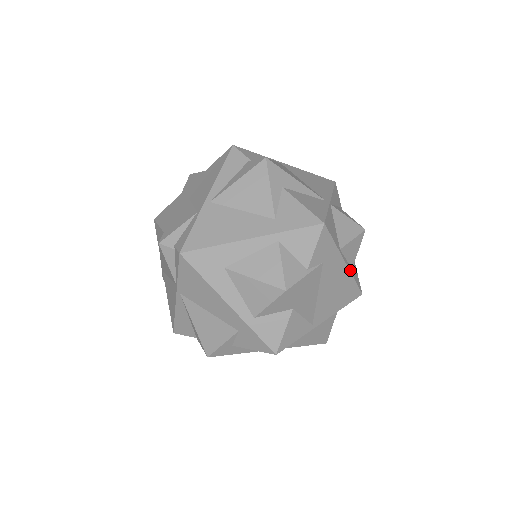
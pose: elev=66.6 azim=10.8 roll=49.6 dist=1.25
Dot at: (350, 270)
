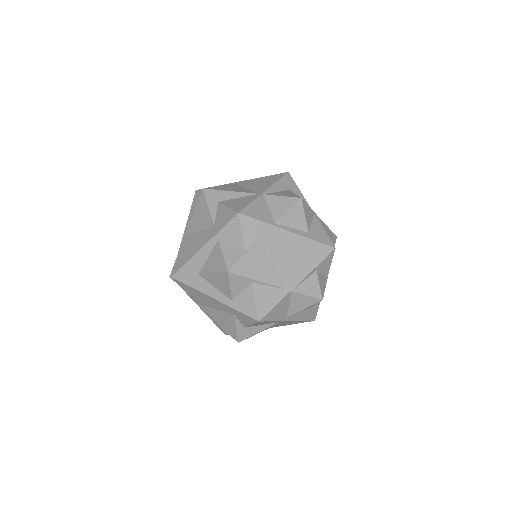
Dot at: (302, 234)
